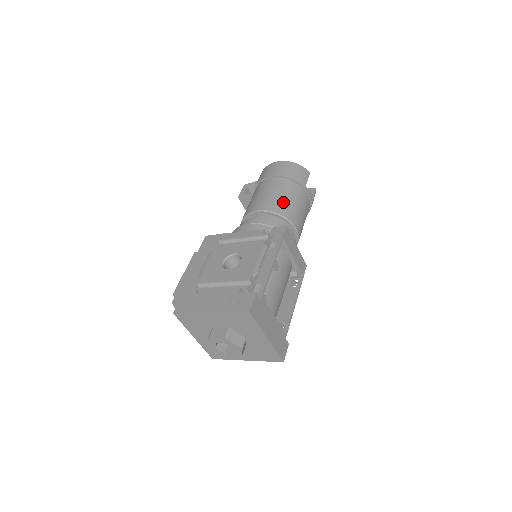
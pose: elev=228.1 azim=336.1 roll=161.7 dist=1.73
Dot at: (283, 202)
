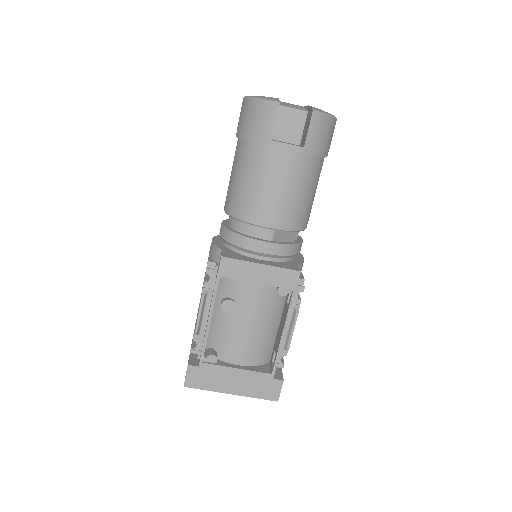
Dot at: (239, 193)
